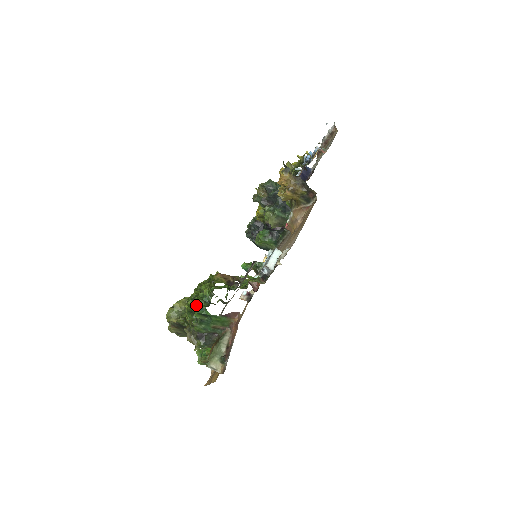
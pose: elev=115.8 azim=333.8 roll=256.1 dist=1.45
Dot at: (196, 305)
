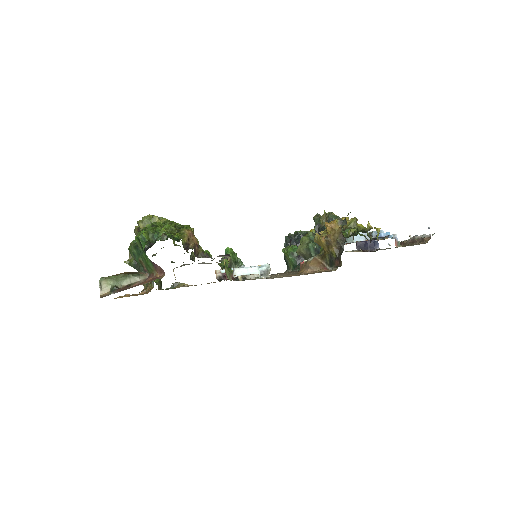
Dot at: (144, 231)
